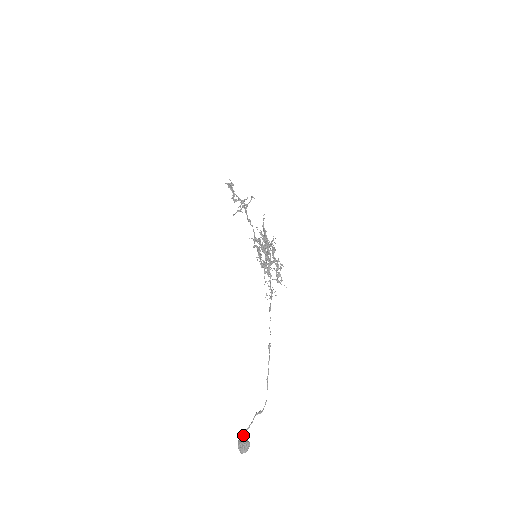
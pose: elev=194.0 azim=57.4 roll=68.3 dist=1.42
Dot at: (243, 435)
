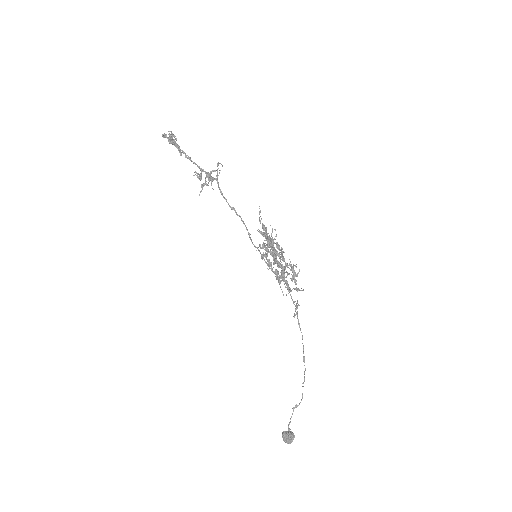
Dot at: (288, 432)
